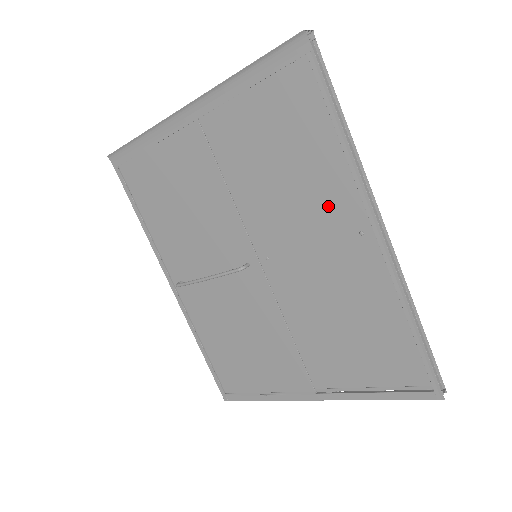
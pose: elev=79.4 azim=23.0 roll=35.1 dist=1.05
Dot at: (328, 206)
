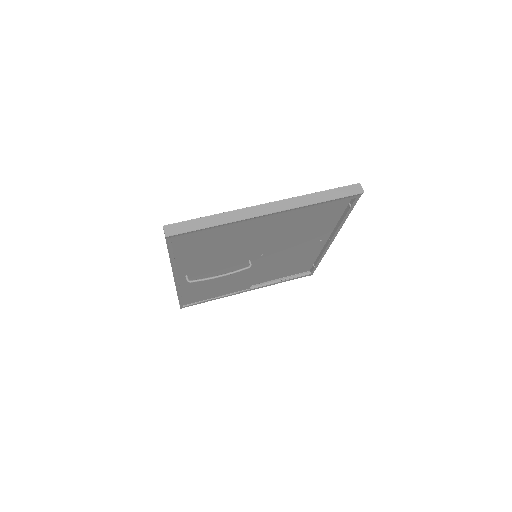
Dot at: (313, 235)
